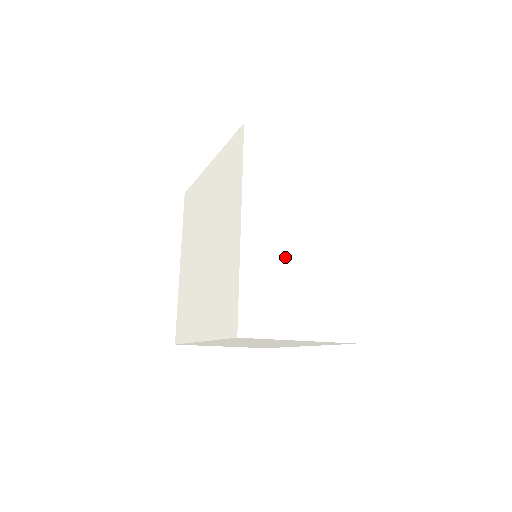
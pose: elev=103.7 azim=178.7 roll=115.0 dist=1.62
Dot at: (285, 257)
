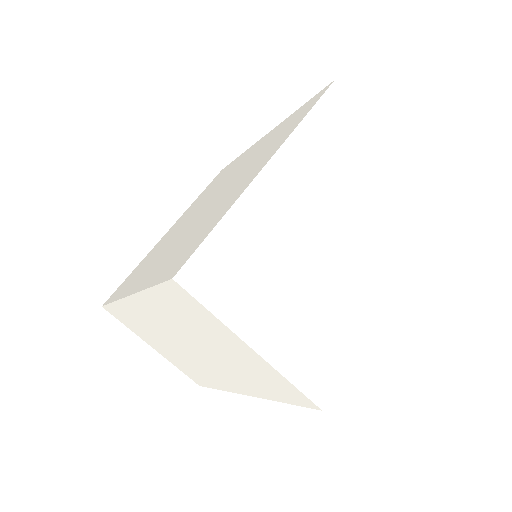
Dot at: (294, 238)
